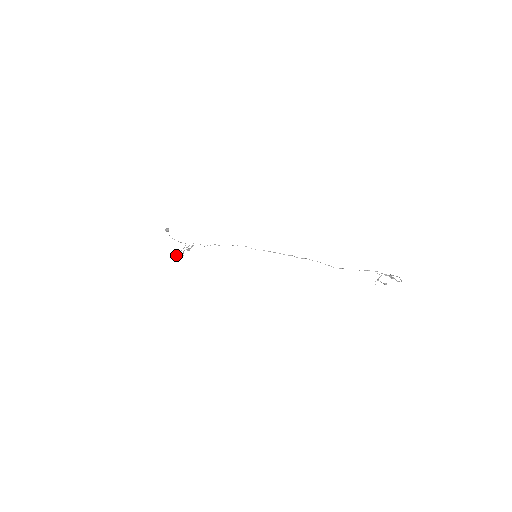
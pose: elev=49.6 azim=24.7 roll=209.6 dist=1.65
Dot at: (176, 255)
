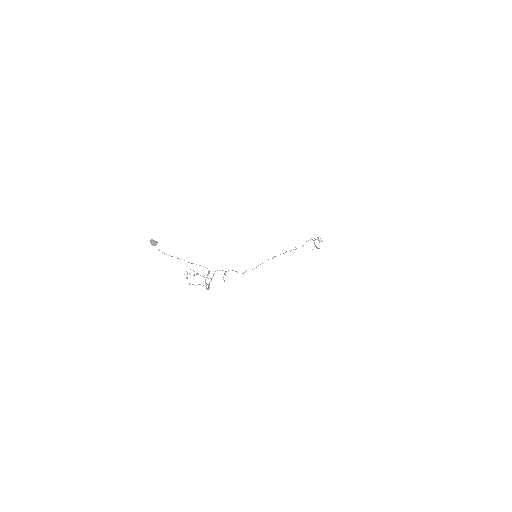
Dot at: (199, 284)
